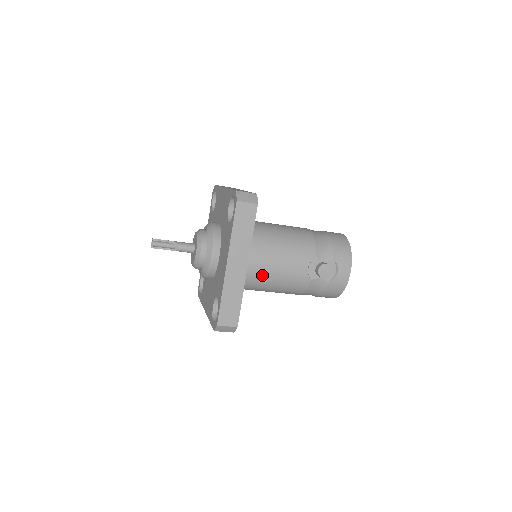
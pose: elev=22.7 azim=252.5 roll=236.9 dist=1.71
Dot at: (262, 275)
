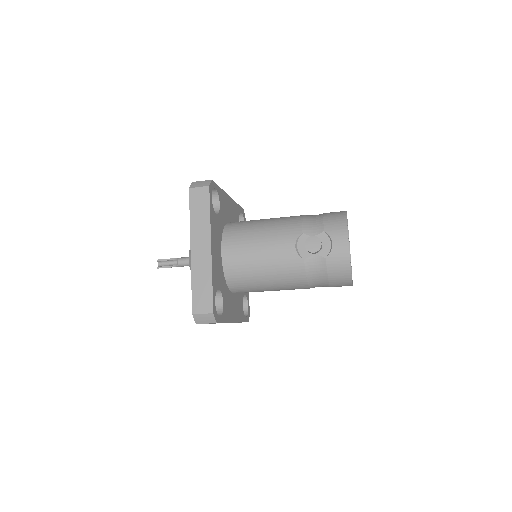
Dot at: (248, 264)
